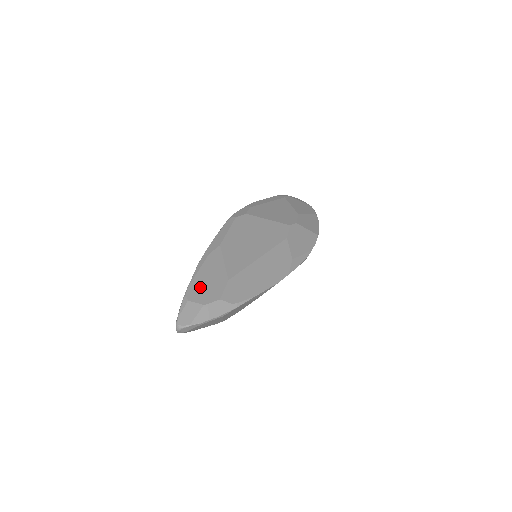
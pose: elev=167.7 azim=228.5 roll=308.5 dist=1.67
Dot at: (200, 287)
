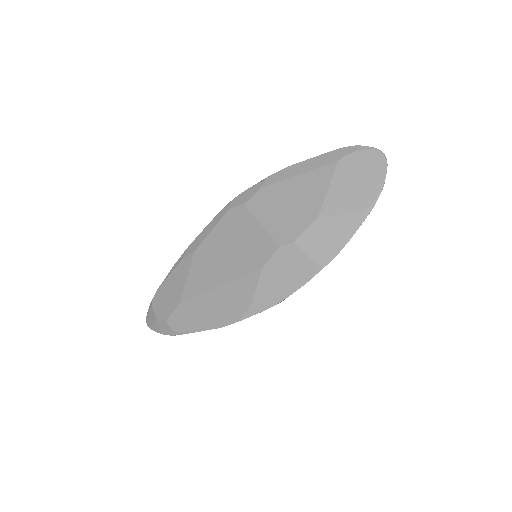
Dot at: (162, 297)
